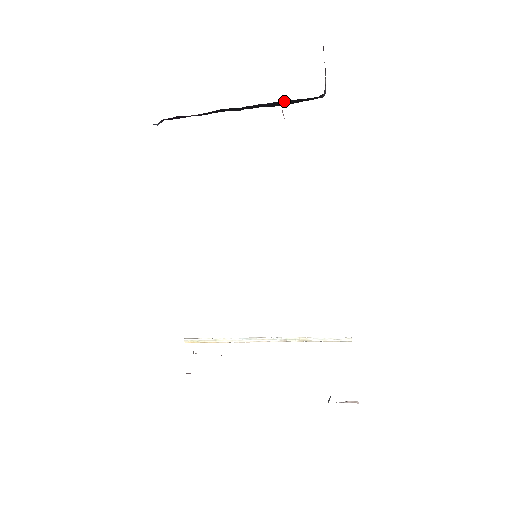
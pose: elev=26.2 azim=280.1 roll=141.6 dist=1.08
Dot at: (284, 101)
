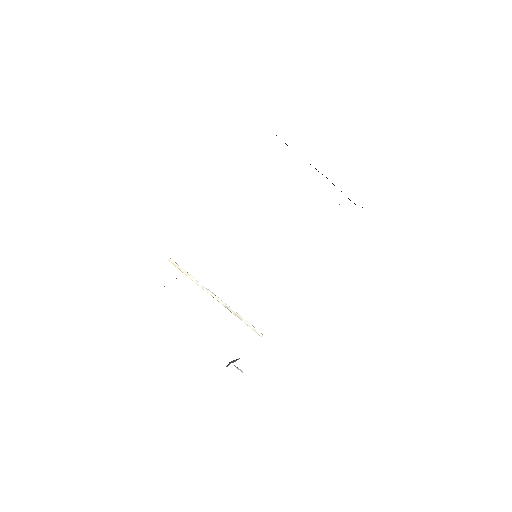
Dot at: occluded
